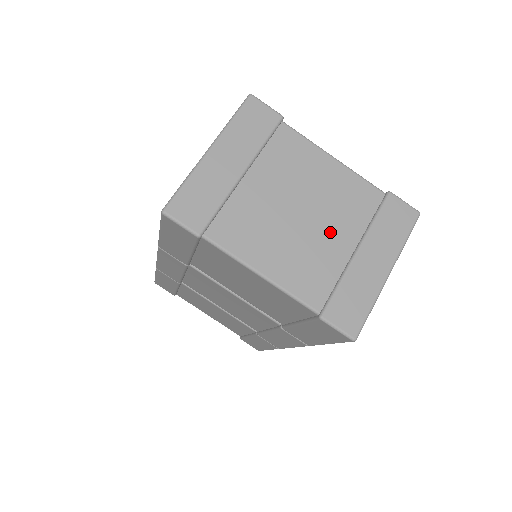
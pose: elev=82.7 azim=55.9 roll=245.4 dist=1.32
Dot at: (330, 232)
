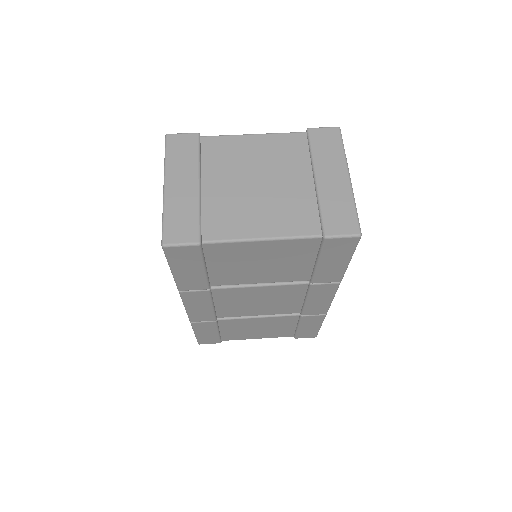
Dot at: (288, 180)
